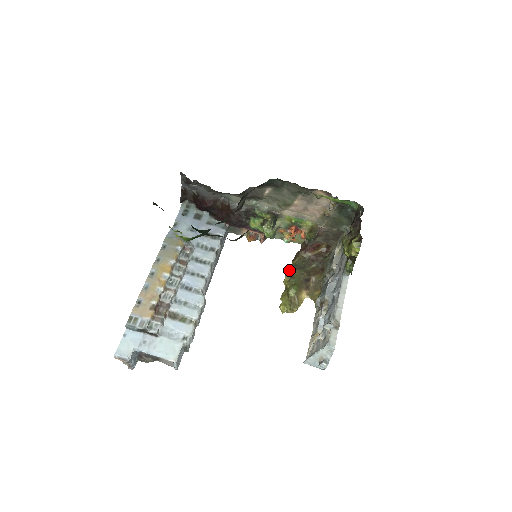
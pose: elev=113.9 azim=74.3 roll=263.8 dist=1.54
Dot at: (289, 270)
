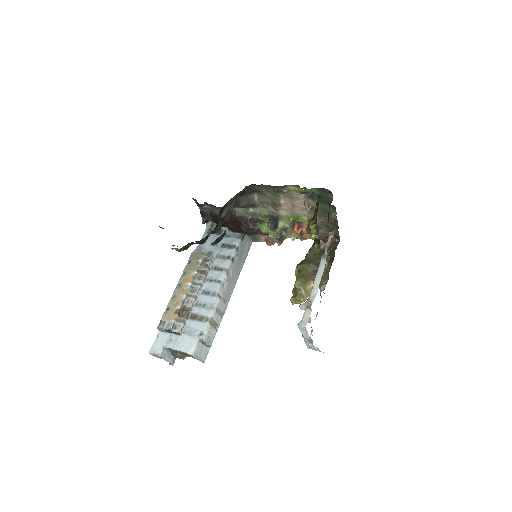
Dot at: (297, 265)
